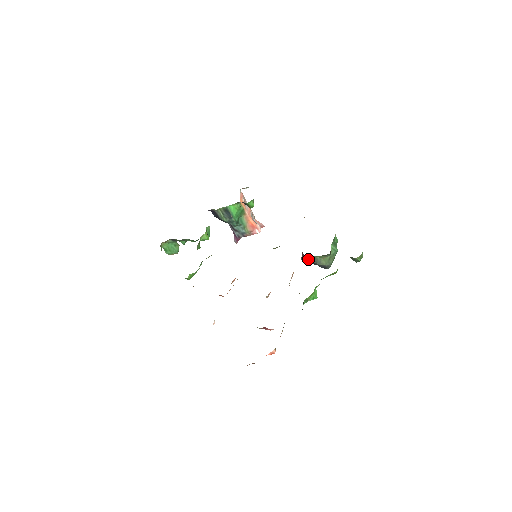
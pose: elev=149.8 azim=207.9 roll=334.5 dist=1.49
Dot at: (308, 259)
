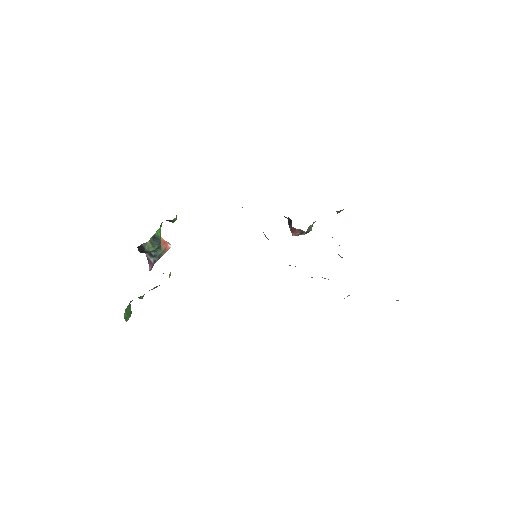
Dot at: (307, 231)
